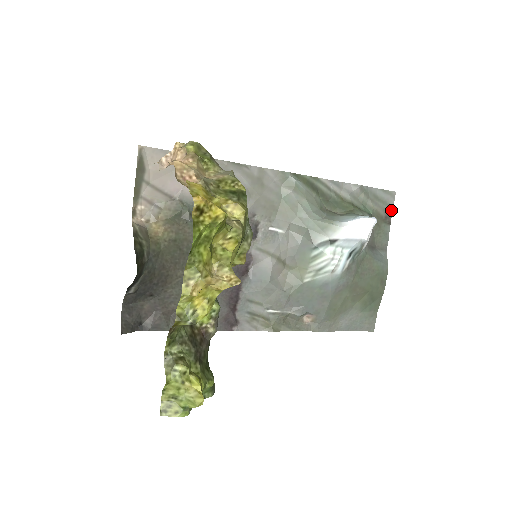
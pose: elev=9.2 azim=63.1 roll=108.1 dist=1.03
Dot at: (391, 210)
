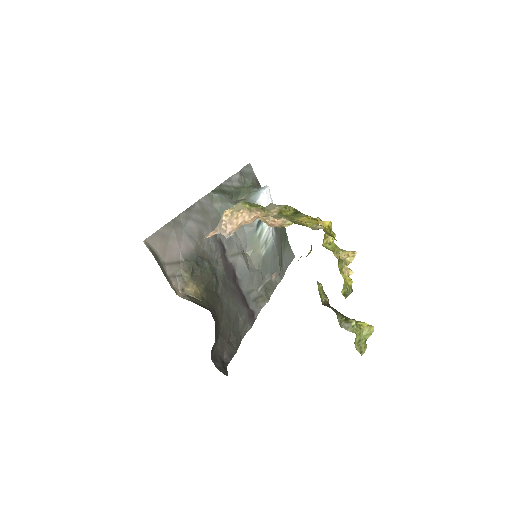
Dot at: (255, 176)
